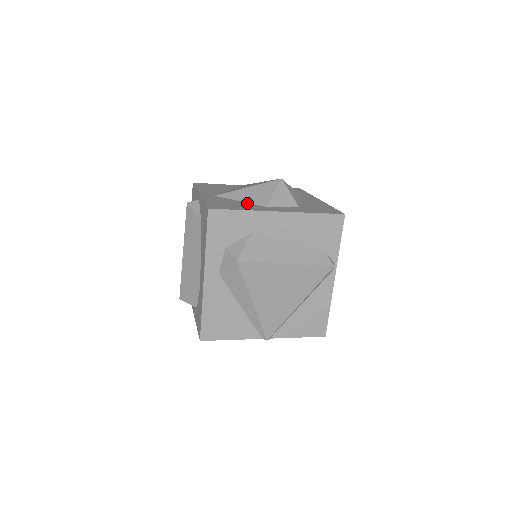
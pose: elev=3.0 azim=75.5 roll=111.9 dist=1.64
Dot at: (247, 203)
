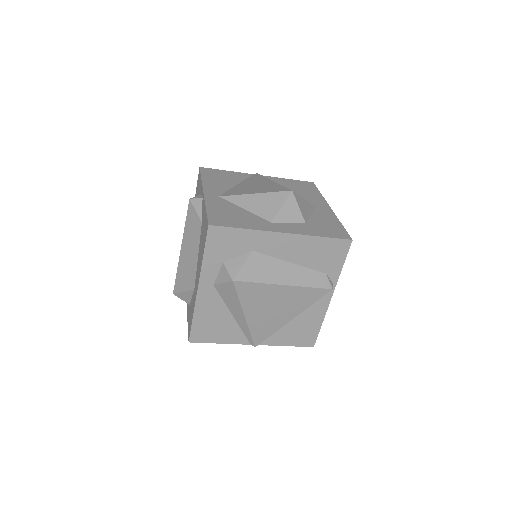
Dot at: (252, 214)
